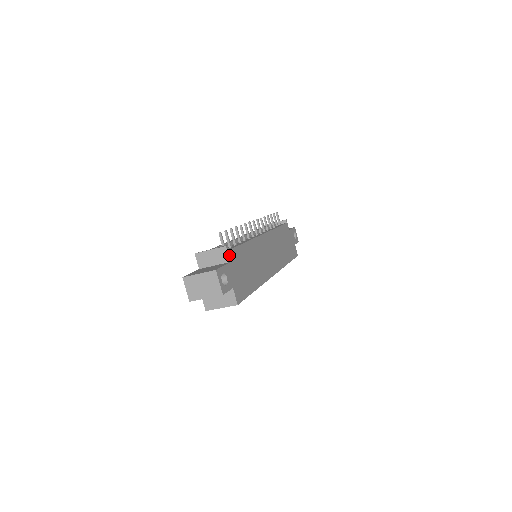
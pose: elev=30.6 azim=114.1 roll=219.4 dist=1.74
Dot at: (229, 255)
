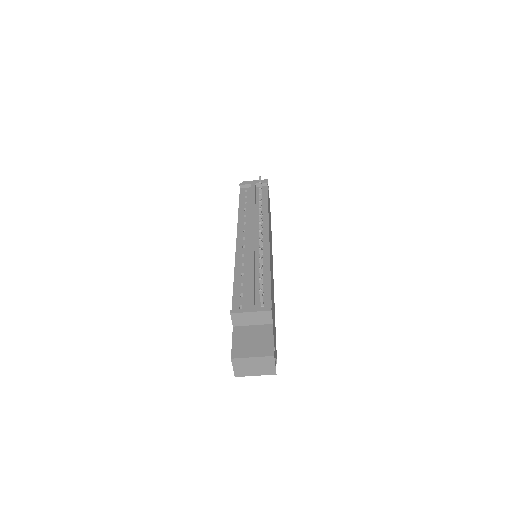
Dot at: (272, 317)
